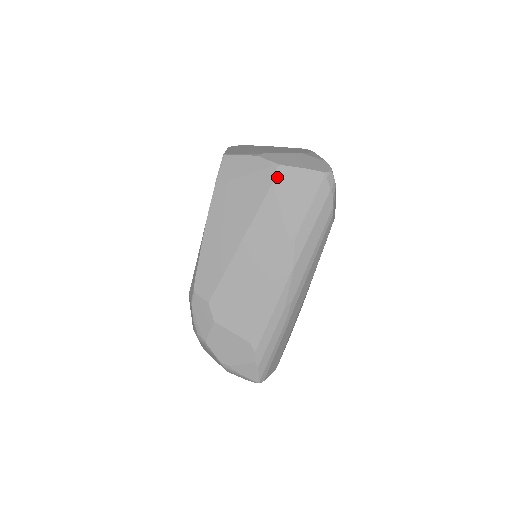
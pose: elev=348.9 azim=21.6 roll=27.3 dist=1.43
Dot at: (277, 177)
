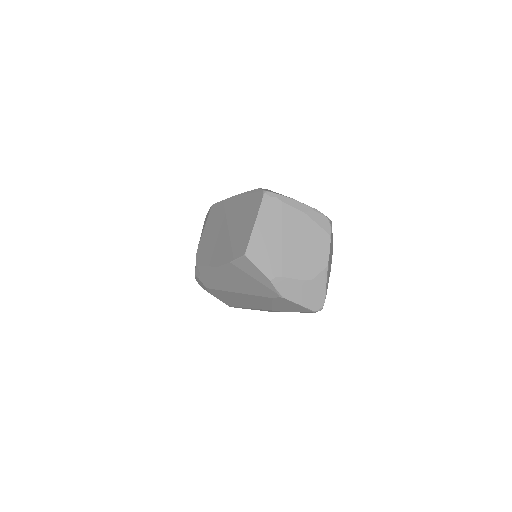
Dot at: (277, 299)
